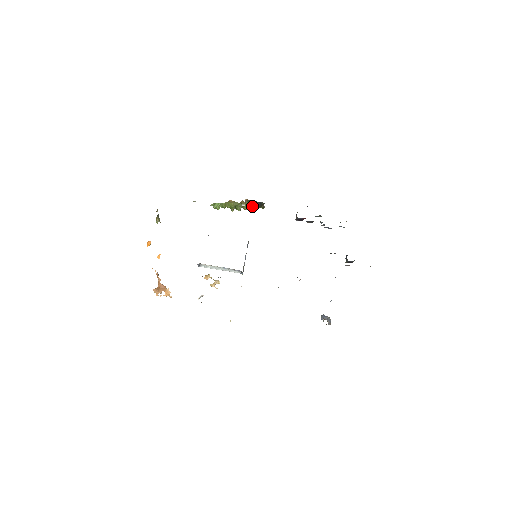
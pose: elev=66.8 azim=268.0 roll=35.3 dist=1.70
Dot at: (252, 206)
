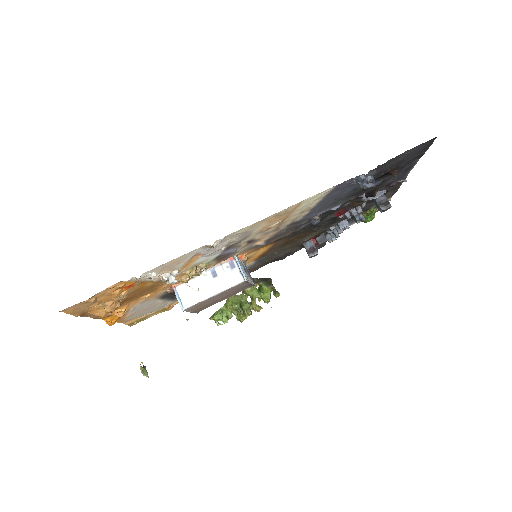
Dot at: (260, 293)
